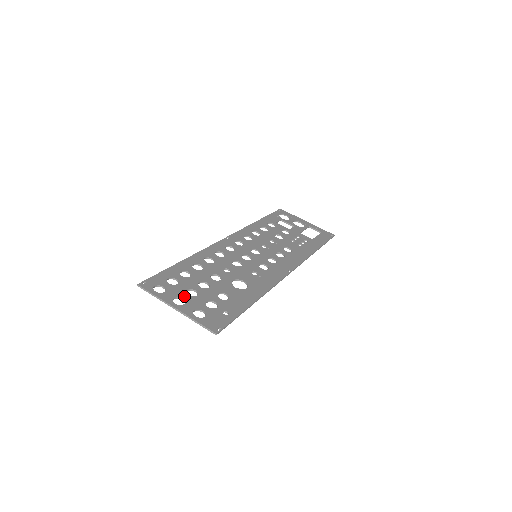
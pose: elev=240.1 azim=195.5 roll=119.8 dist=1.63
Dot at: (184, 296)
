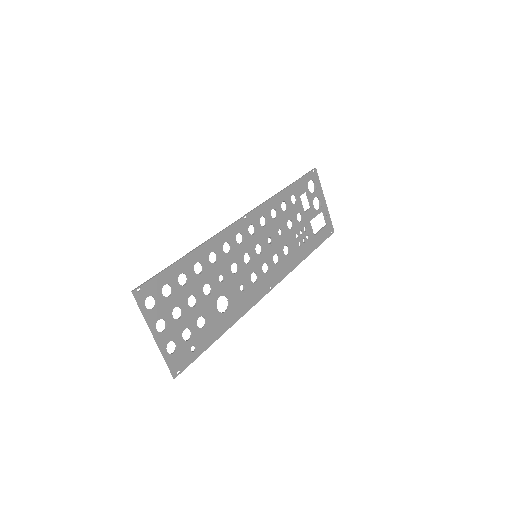
Dot at: (169, 318)
